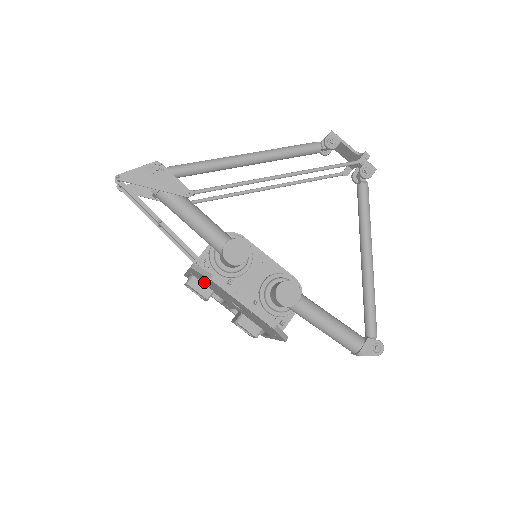
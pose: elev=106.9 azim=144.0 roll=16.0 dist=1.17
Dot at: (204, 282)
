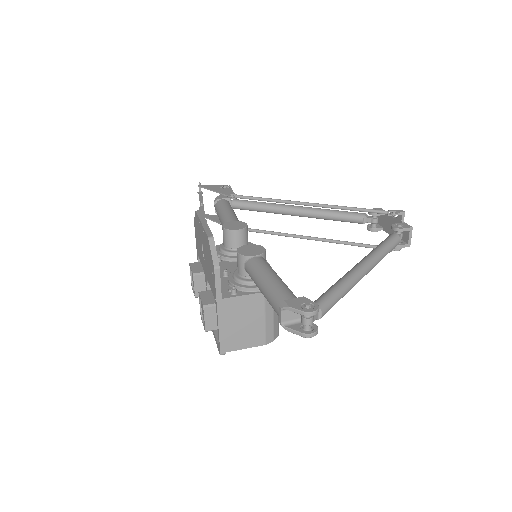
Dot at: (199, 250)
